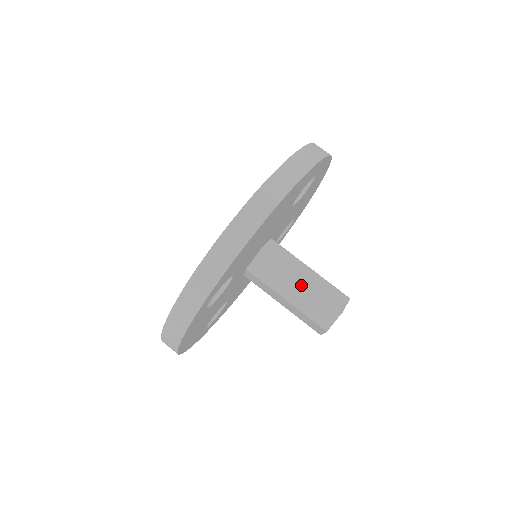
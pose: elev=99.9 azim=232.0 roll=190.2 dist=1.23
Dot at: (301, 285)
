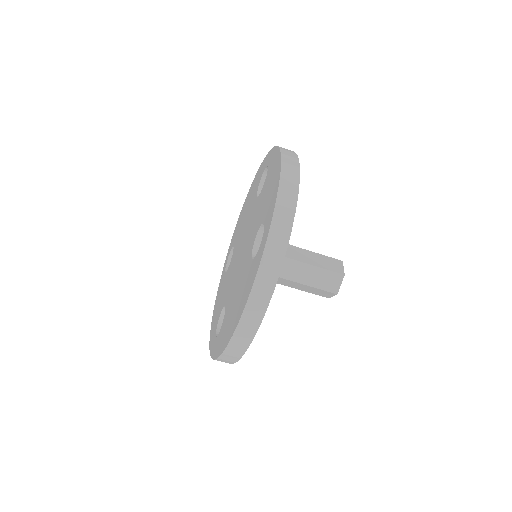
Dot at: (299, 284)
